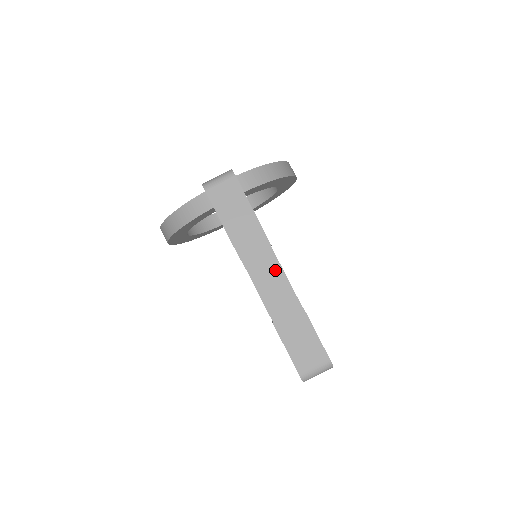
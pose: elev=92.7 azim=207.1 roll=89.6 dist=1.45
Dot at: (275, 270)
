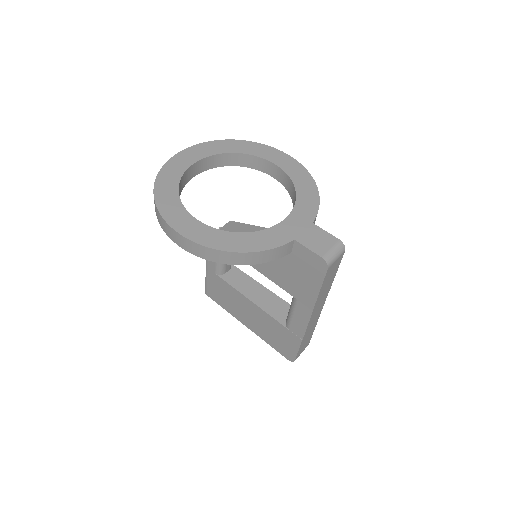
Dot at: (321, 308)
